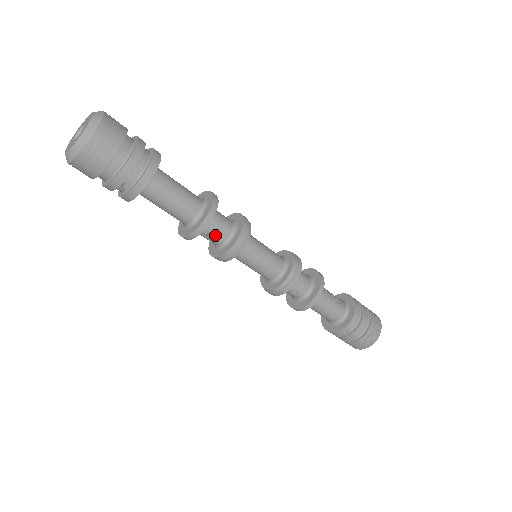
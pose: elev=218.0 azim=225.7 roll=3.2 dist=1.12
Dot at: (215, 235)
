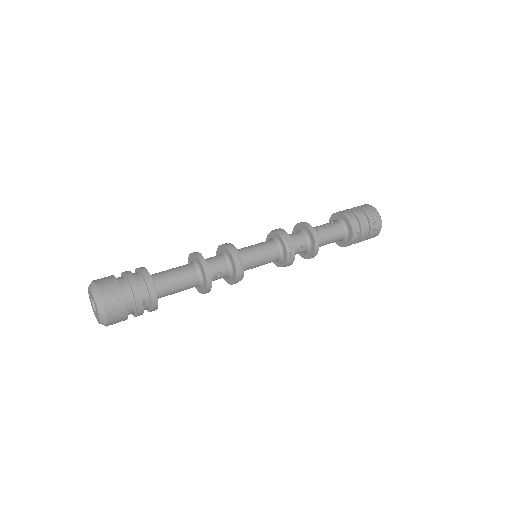
Dot at: (220, 272)
